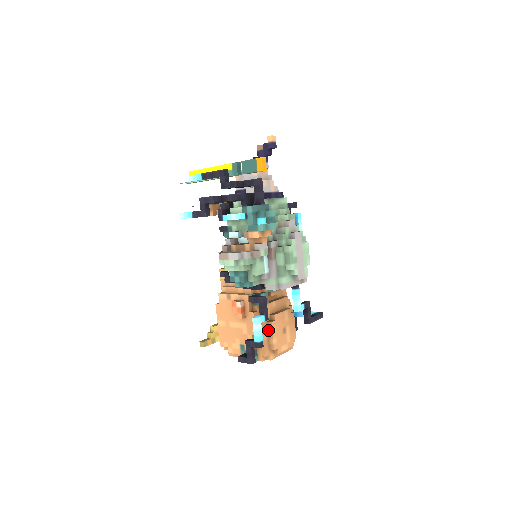
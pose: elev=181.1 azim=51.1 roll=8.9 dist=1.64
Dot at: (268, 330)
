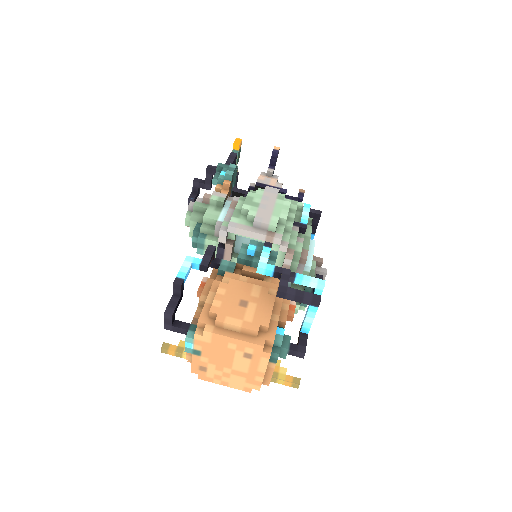
Dot at: occluded
